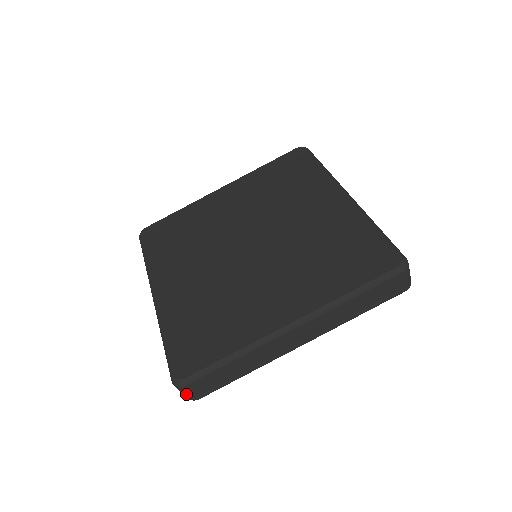
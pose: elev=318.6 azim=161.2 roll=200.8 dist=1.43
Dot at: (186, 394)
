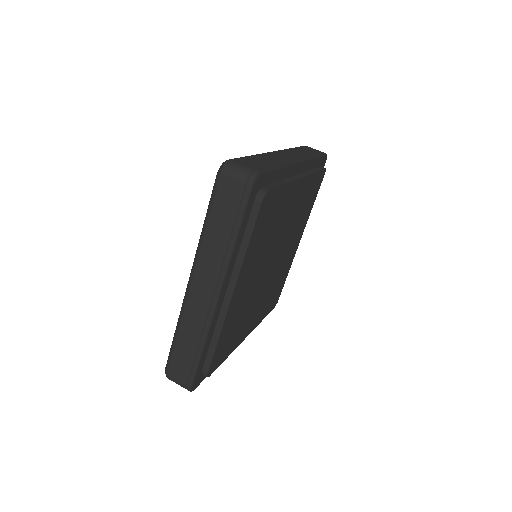
Dot at: (178, 384)
